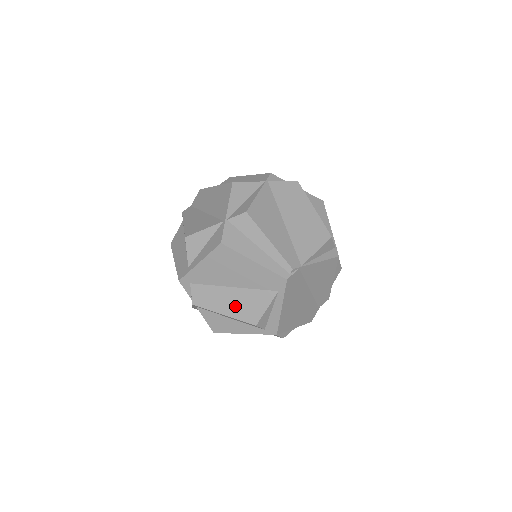
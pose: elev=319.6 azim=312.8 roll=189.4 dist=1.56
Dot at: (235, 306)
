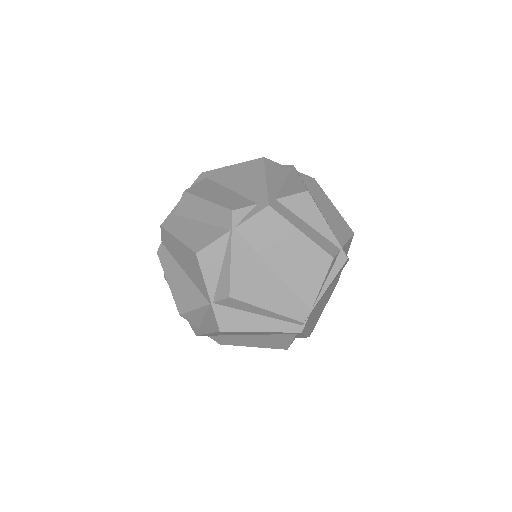
Dot at: (260, 343)
